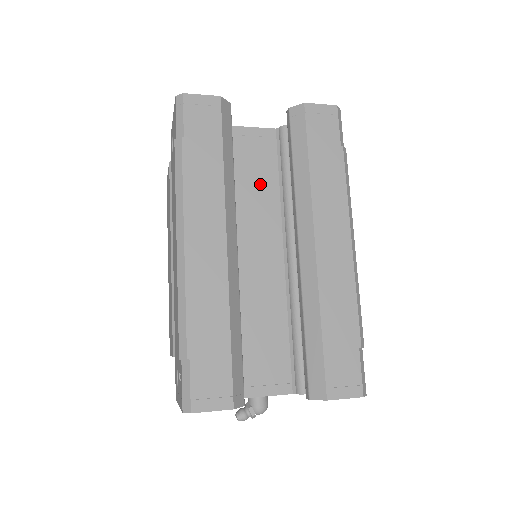
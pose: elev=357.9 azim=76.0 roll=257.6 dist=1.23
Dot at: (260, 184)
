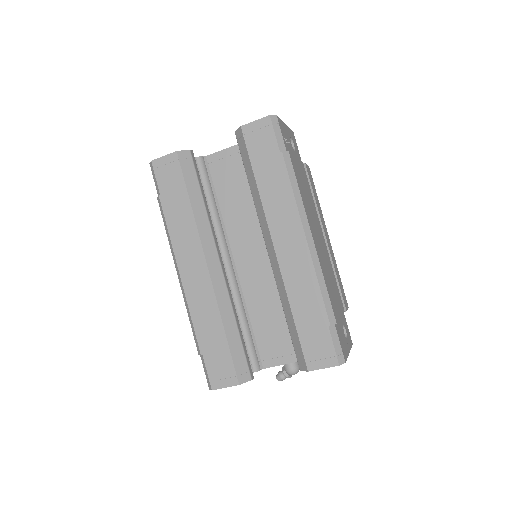
Dot at: (245, 195)
